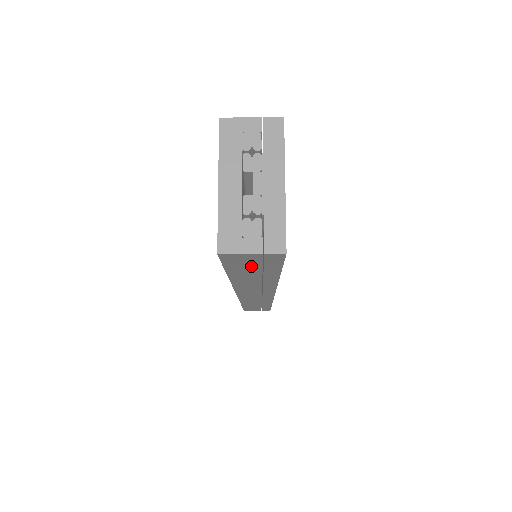
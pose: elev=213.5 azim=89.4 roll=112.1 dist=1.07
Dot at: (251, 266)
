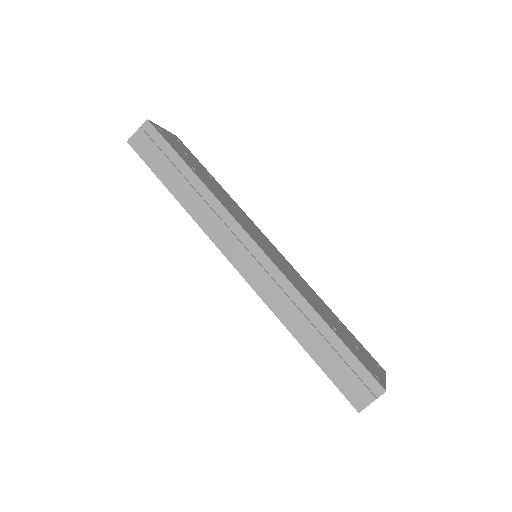
Dot at: (155, 153)
